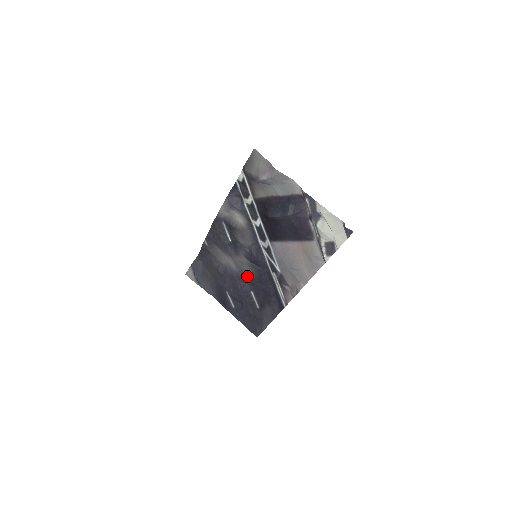
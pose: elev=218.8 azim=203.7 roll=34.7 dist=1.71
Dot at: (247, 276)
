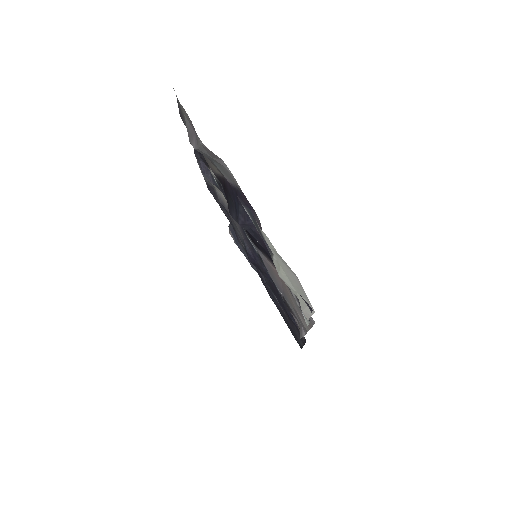
Dot at: (263, 275)
